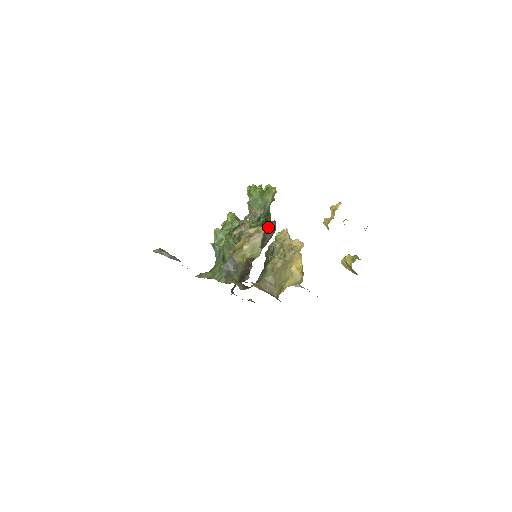
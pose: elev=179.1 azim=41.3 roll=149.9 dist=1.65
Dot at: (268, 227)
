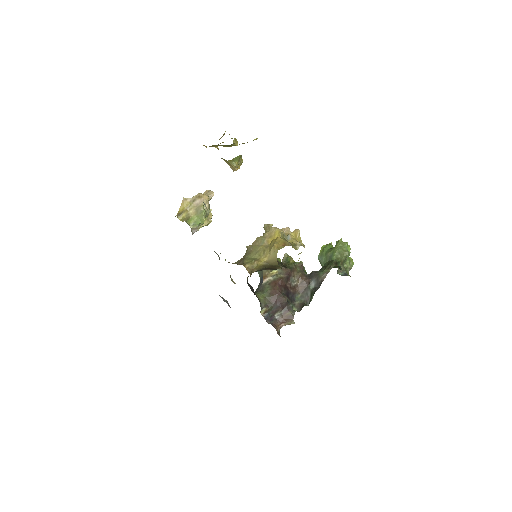
Dot at: (324, 266)
